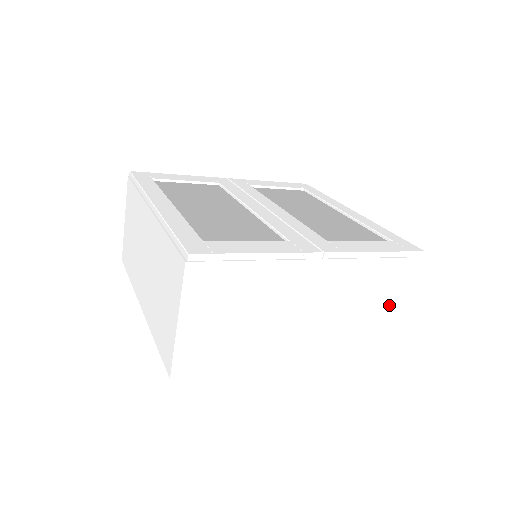
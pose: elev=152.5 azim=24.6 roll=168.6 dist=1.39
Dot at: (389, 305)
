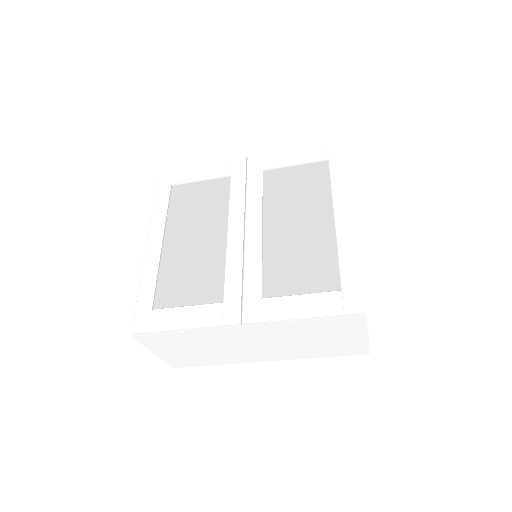
Dot at: (344, 338)
